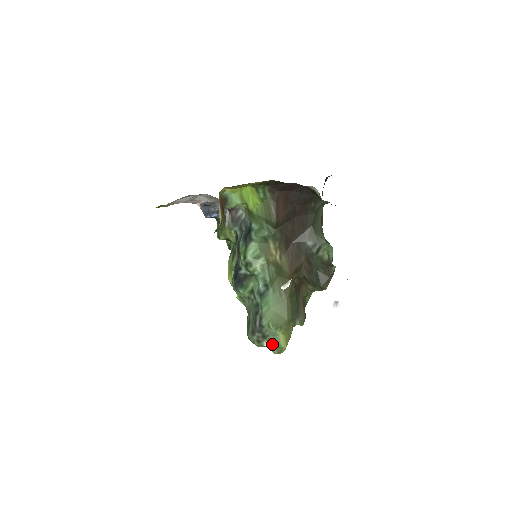
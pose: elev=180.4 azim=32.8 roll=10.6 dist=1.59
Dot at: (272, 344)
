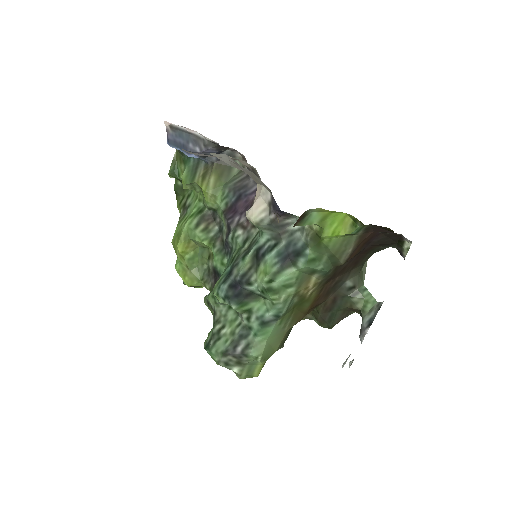
Dot at: (244, 372)
